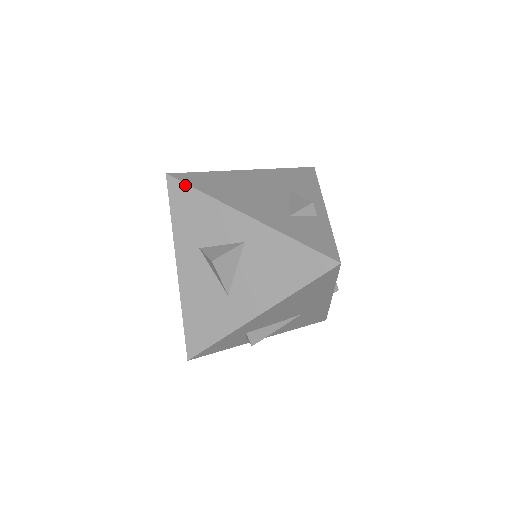
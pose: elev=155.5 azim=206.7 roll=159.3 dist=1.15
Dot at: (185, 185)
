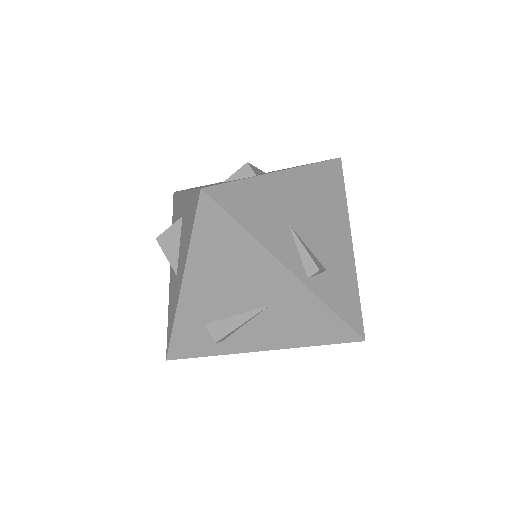
Dot at: (176, 193)
